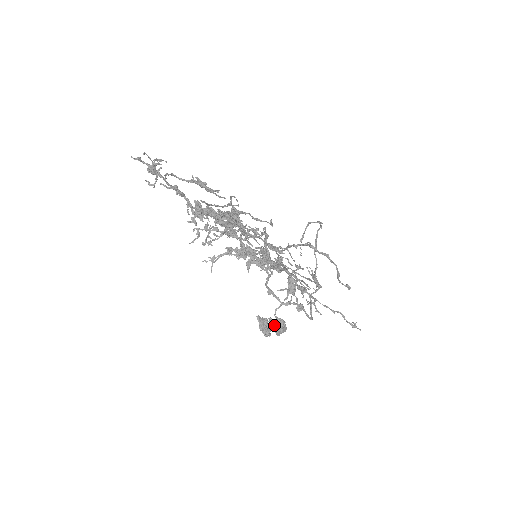
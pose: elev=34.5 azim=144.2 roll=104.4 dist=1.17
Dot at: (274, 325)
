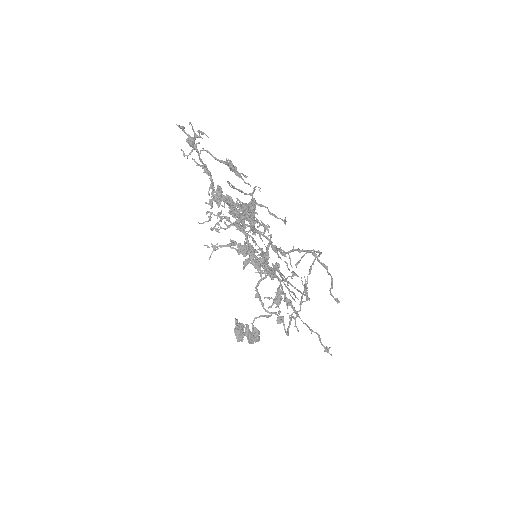
Dot at: (249, 332)
